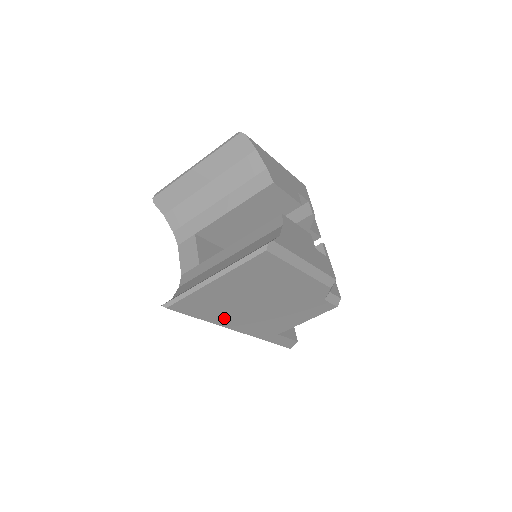
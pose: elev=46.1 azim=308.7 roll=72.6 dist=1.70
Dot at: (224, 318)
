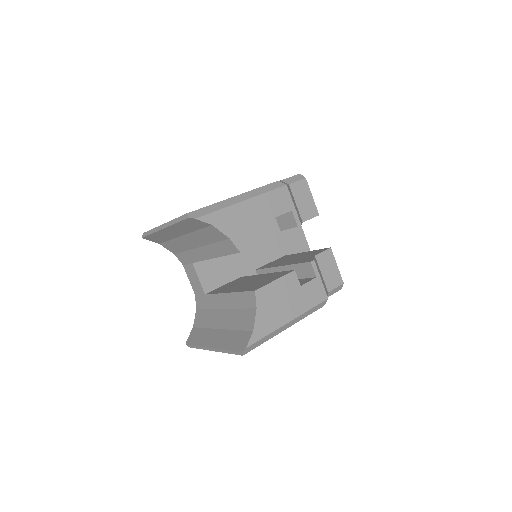
Dot at: occluded
